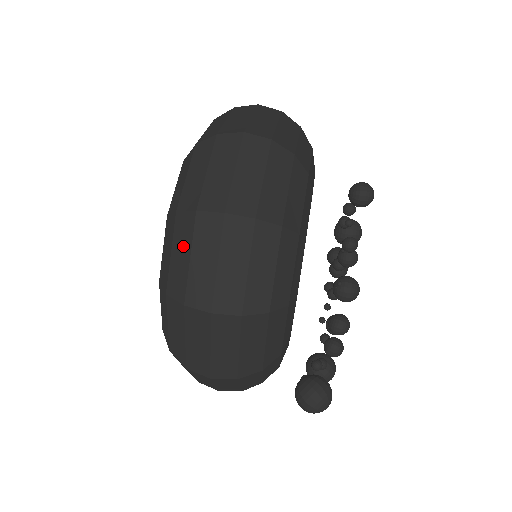
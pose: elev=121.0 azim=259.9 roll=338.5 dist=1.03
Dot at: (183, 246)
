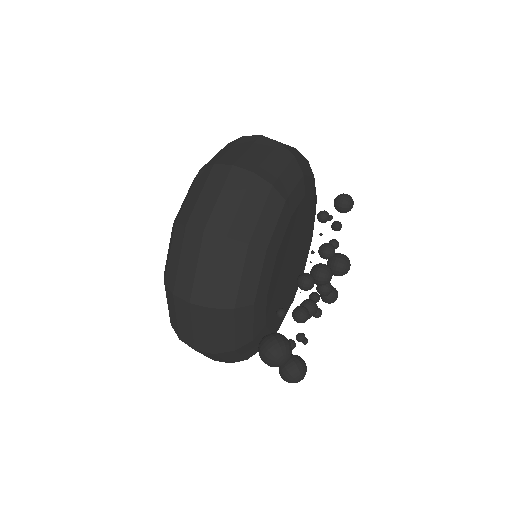
Dot at: (198, 188)
